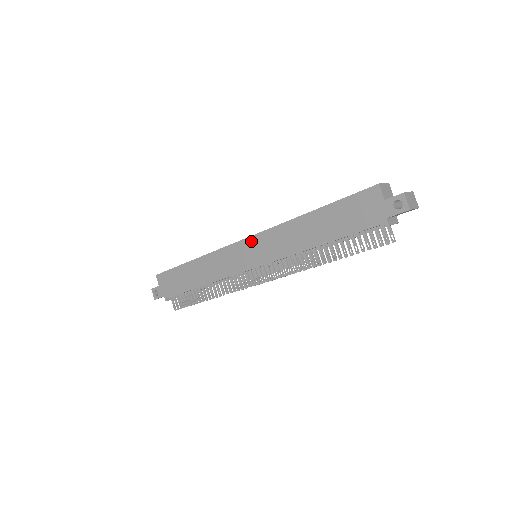
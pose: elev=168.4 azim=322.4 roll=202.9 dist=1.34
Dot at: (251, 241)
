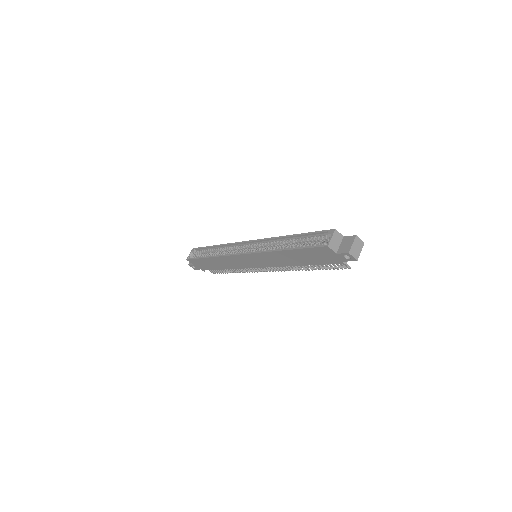
Dot at: (248, 256)
